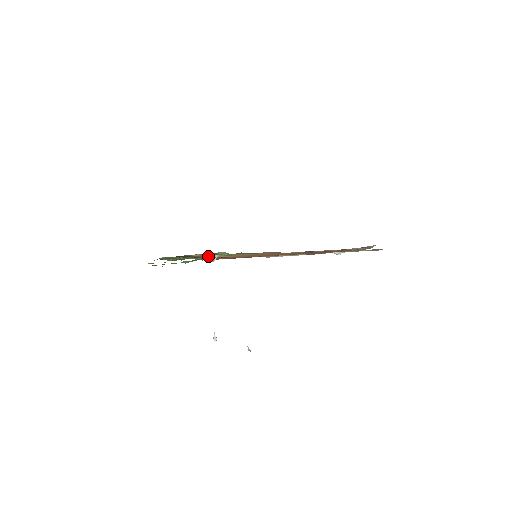
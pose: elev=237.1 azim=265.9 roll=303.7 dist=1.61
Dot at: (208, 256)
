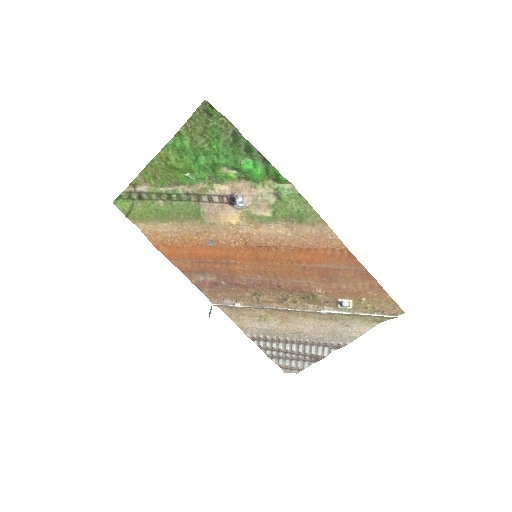
Dot at: (244, 194)
